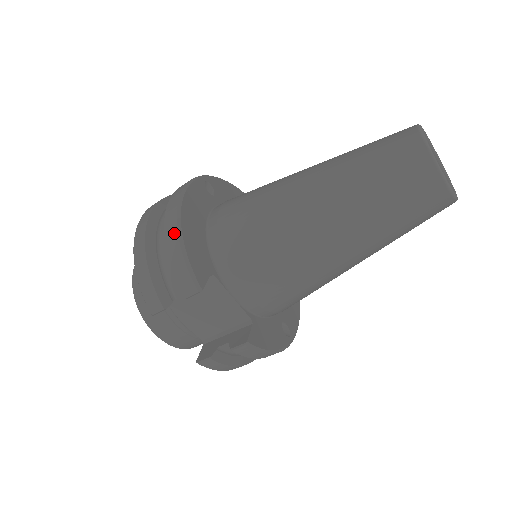
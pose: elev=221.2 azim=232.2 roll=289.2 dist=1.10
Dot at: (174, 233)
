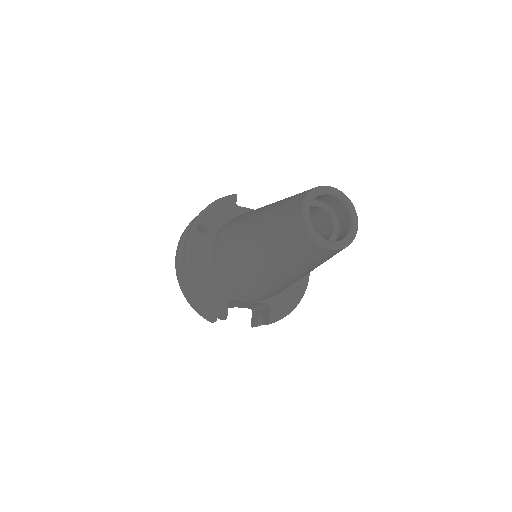
Dot at: (195, 292)
